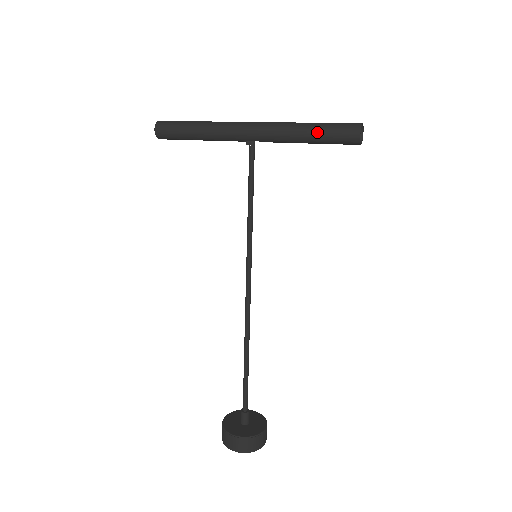
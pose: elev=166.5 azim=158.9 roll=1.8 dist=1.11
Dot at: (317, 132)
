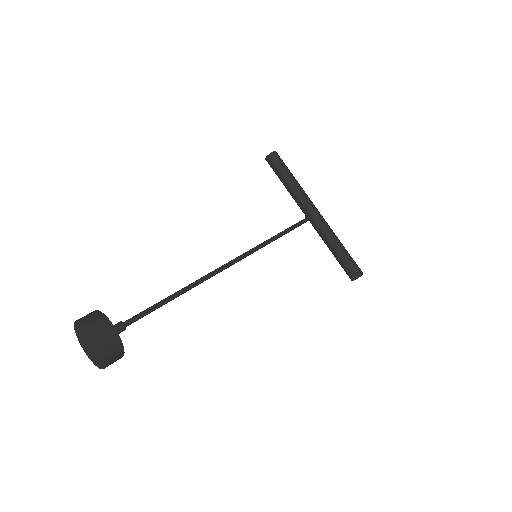
Dot at: (346, 252)
